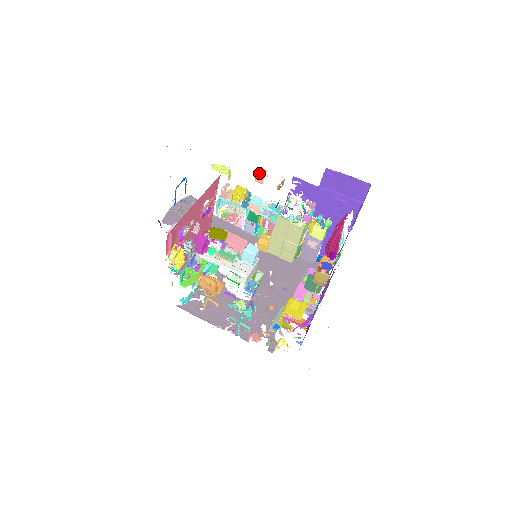
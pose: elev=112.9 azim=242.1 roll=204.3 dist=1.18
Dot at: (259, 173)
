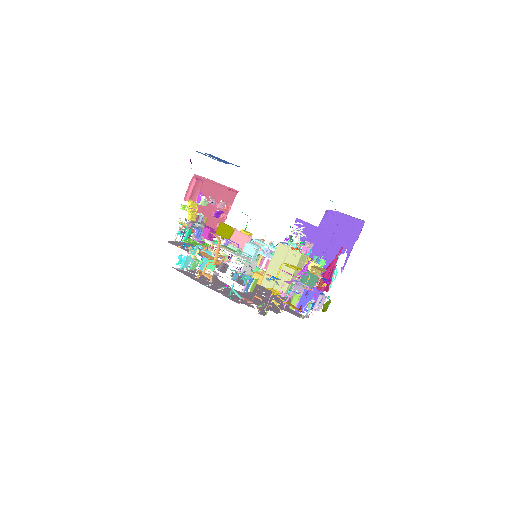
Dot at: (261, 239)
